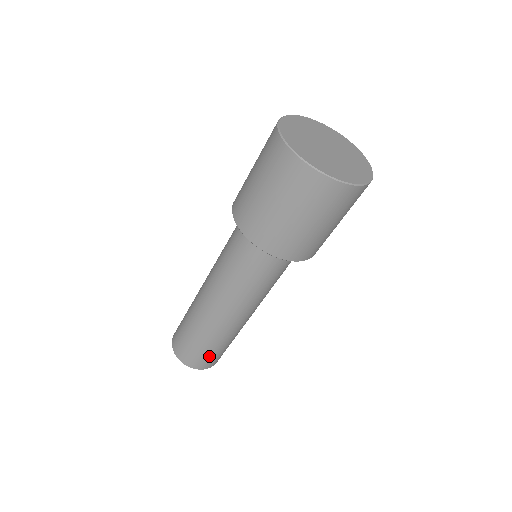
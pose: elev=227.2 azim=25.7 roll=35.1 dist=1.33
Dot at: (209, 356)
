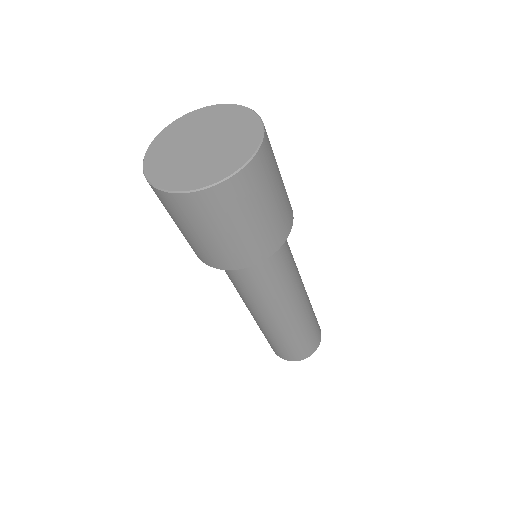
Dot at: (312, 338)
